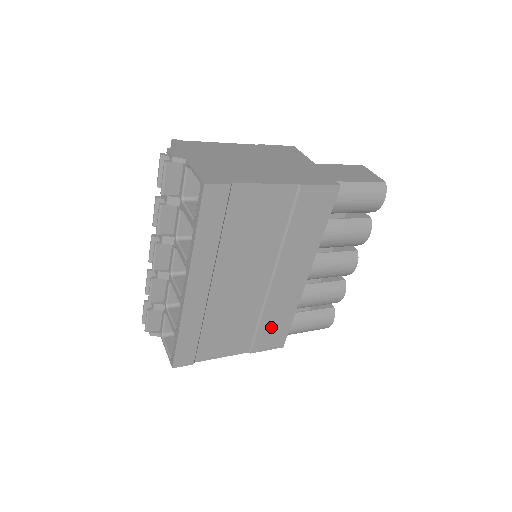
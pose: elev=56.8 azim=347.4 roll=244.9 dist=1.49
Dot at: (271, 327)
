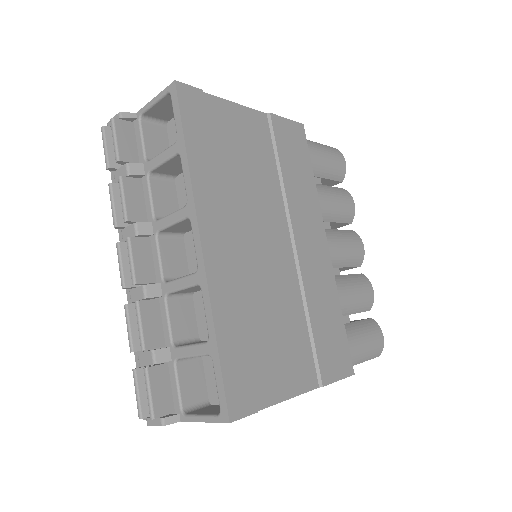
Dot at: (325, 331)
